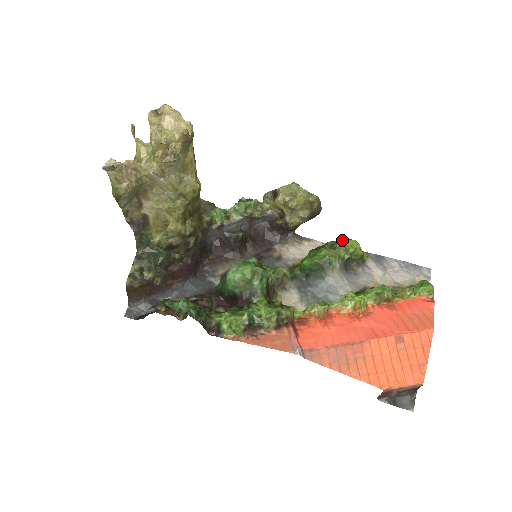
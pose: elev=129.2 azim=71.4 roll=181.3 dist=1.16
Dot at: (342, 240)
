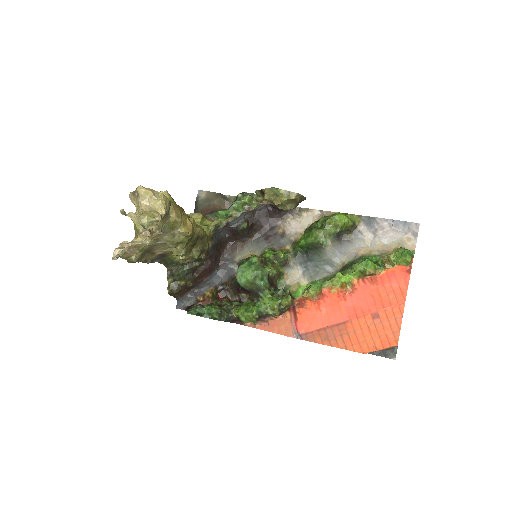
Dot at: (331, 217)
